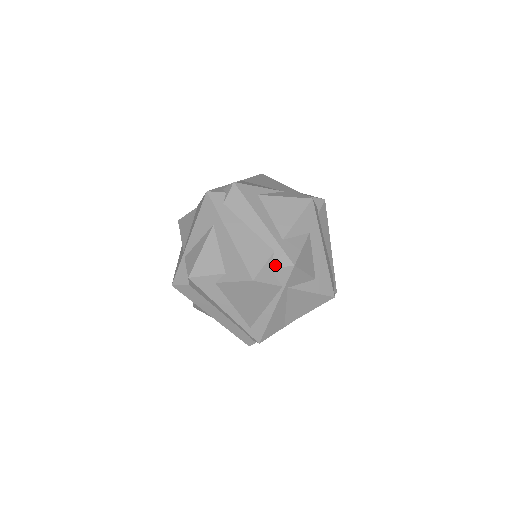
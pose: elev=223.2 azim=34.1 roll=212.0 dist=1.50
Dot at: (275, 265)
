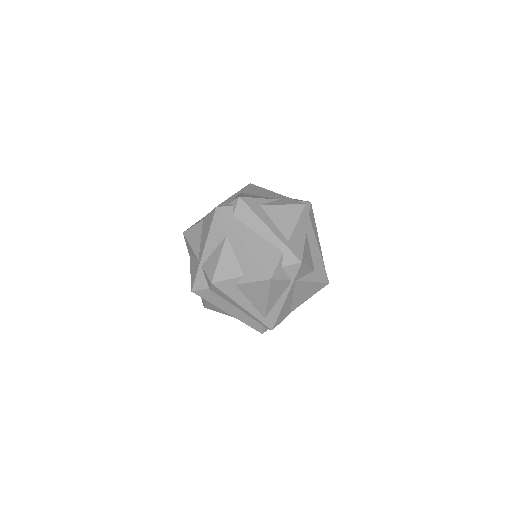
Dot at: (286, 264)
